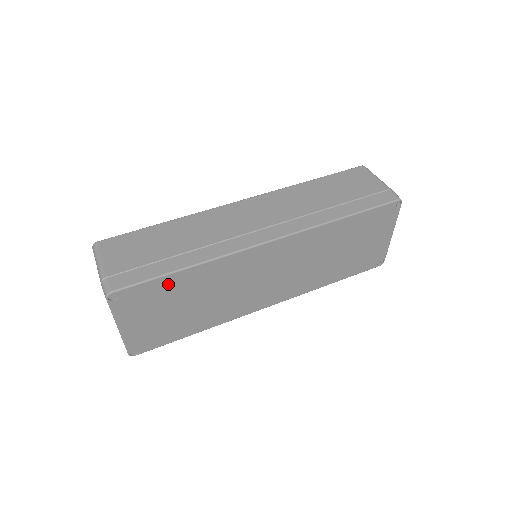
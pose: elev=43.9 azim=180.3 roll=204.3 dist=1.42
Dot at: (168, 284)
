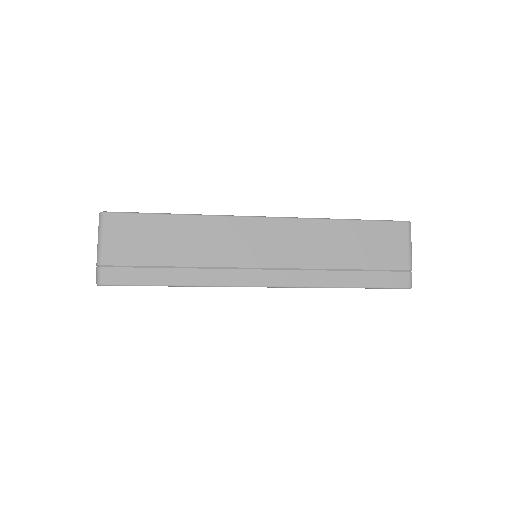
Dot at: occluded
